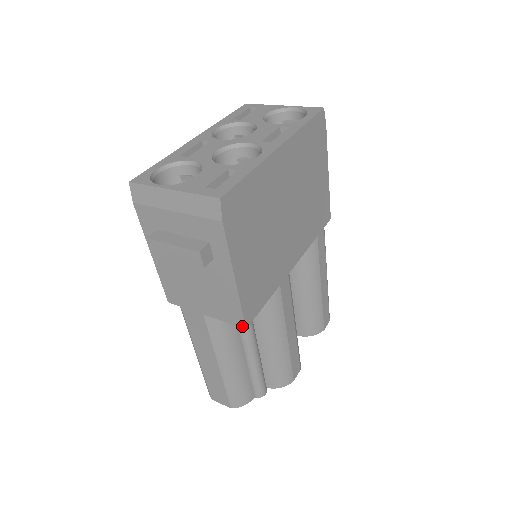
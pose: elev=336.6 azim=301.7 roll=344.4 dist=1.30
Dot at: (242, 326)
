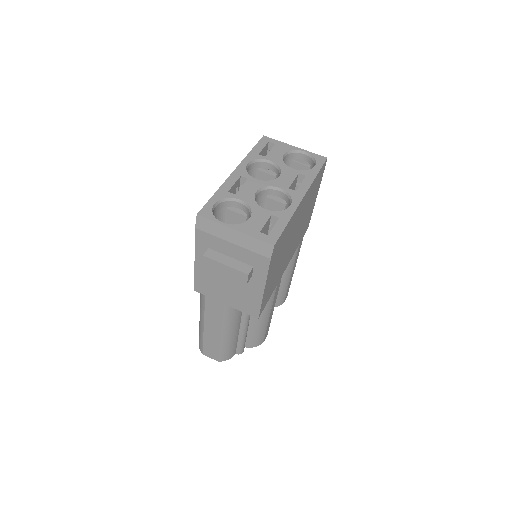
Dot at: (256, 317)
